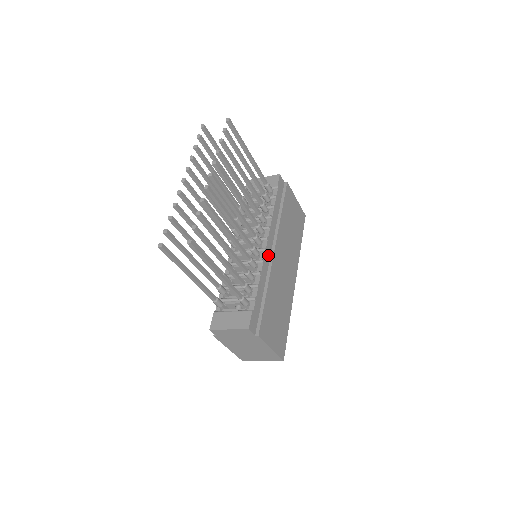
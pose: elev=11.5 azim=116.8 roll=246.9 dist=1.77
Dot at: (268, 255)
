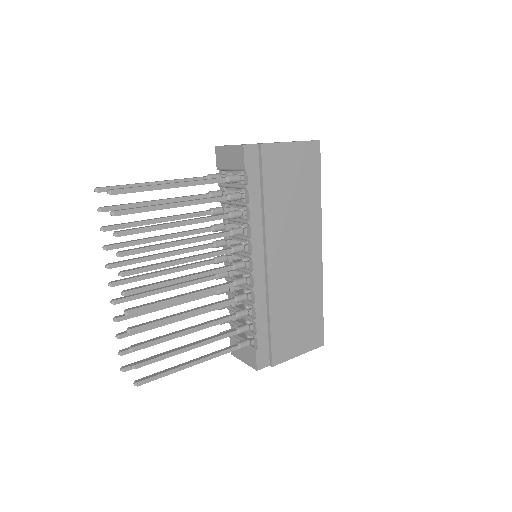
Dot at: (260, 273)
